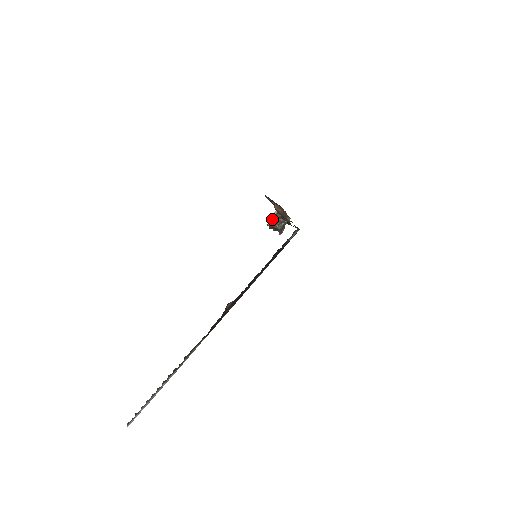
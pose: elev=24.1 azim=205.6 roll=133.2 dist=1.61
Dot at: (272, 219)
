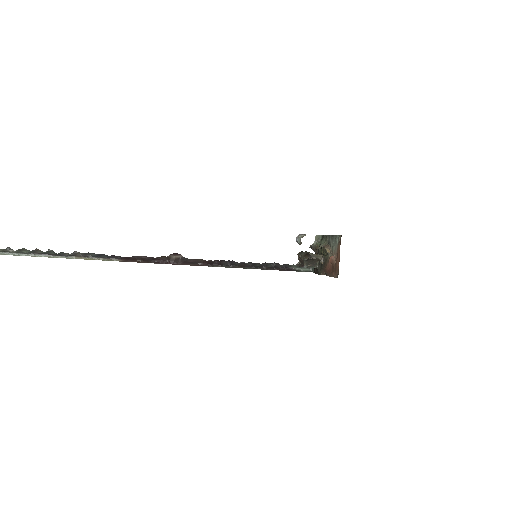
Dot at: (313, 257)
